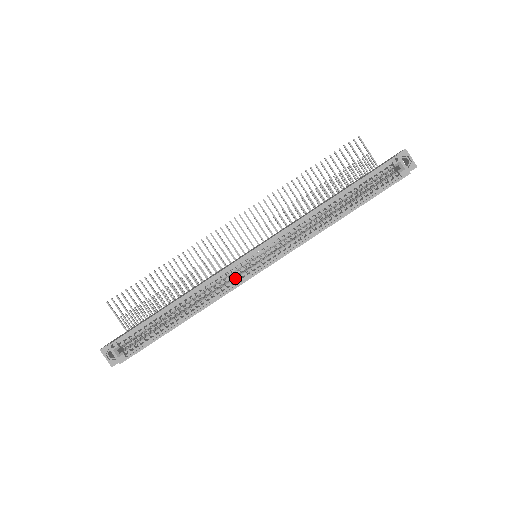
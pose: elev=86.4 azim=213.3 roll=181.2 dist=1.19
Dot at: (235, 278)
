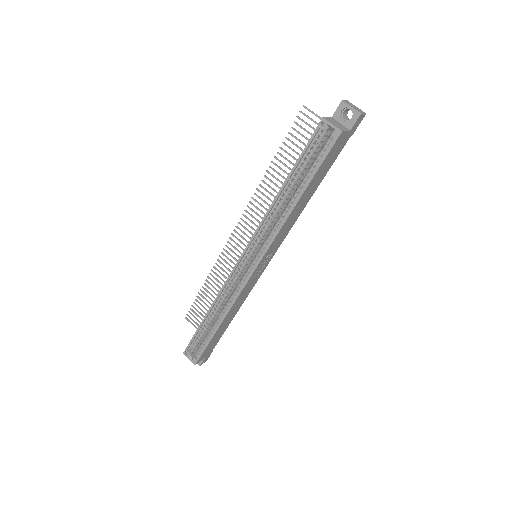
Dot at: (239, 283)
